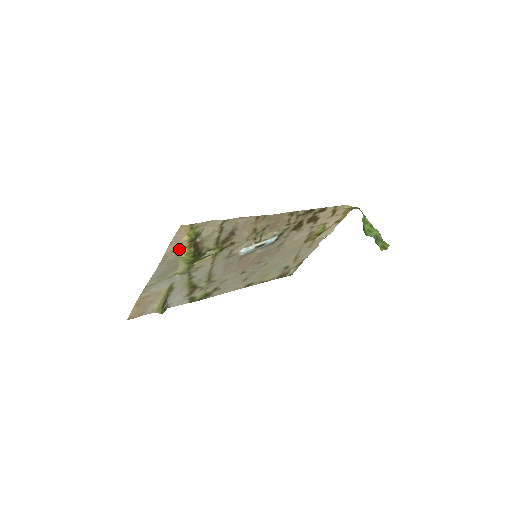
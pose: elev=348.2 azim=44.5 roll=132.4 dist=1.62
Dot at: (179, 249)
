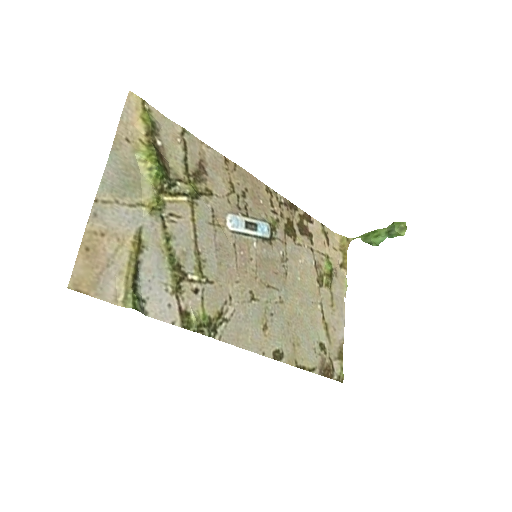
Dot at: (135, 143)
